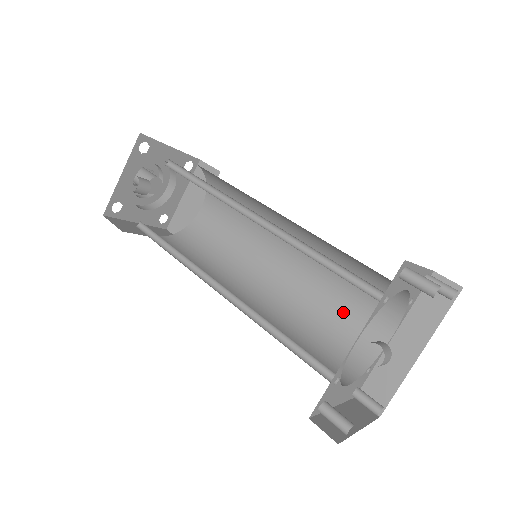
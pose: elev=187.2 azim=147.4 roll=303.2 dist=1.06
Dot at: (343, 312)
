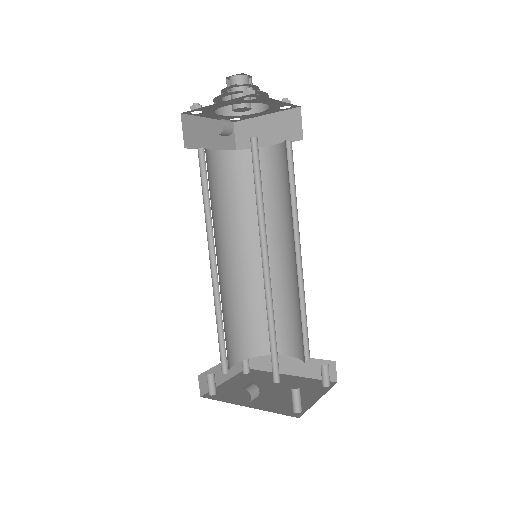
Dot at: (278, 318)
